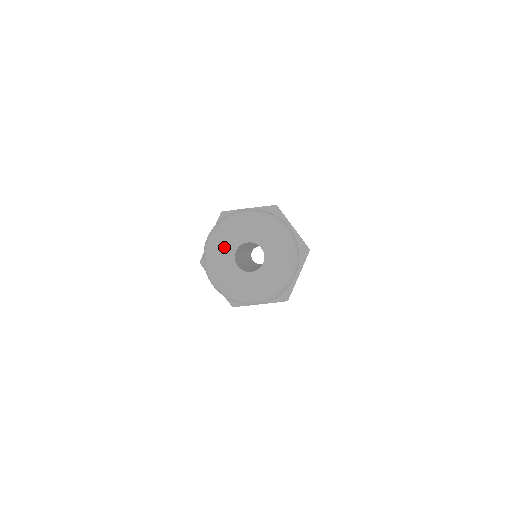
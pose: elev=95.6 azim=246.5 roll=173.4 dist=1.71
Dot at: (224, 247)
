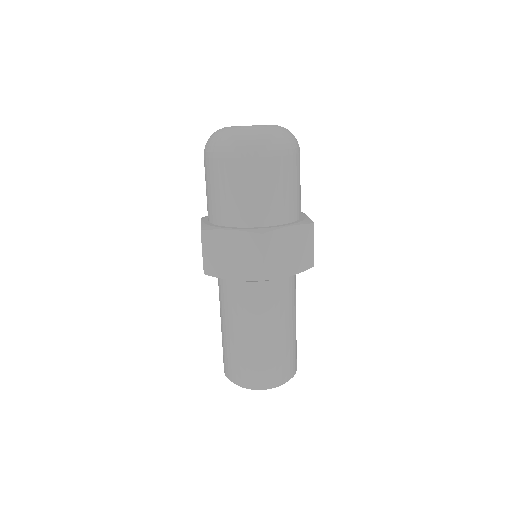
Dot at: (225, 127)
